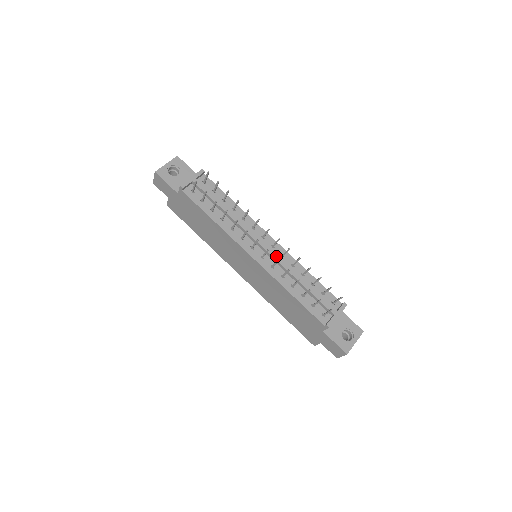
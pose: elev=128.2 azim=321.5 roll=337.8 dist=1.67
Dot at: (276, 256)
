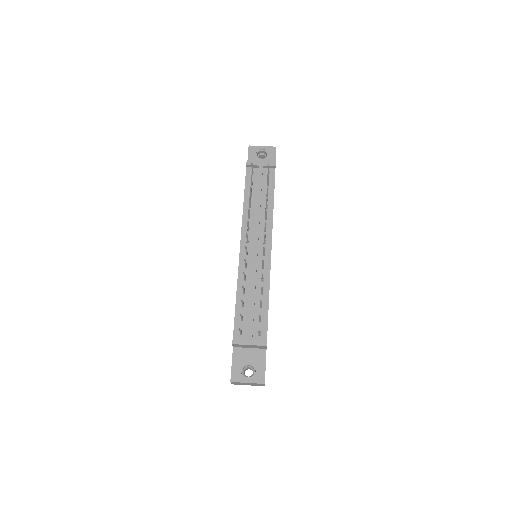
Dot at: (256, 261)
